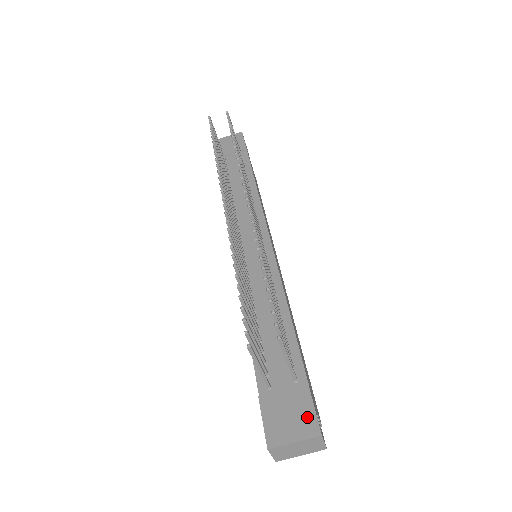
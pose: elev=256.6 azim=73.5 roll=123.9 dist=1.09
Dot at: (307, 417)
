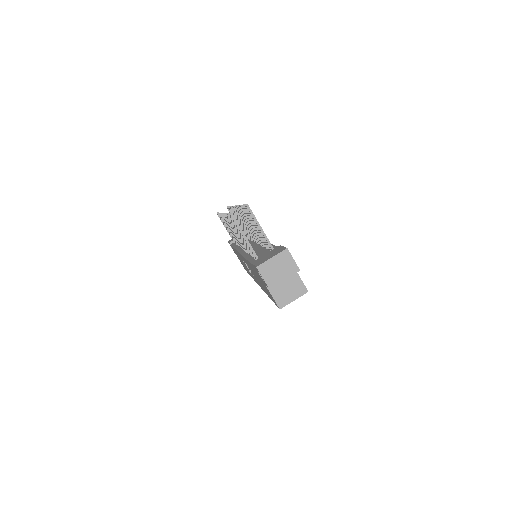
Dot at: (279, 250)
